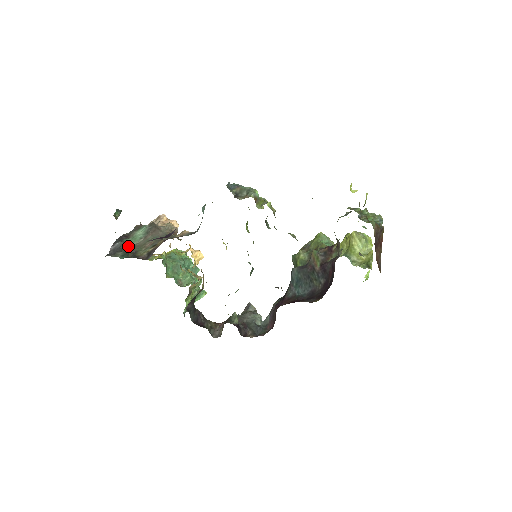
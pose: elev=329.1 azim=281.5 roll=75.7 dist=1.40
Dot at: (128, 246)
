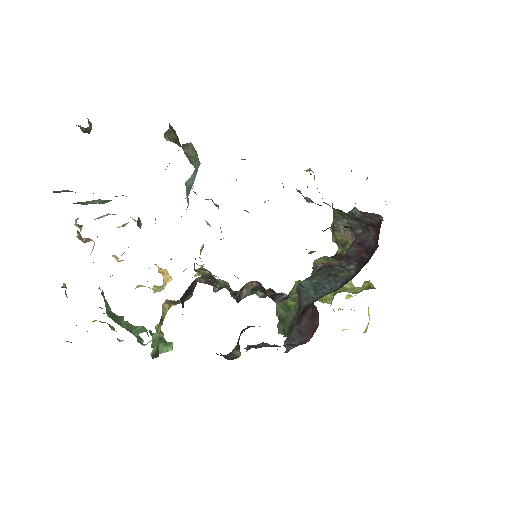
Dot at: occluded
